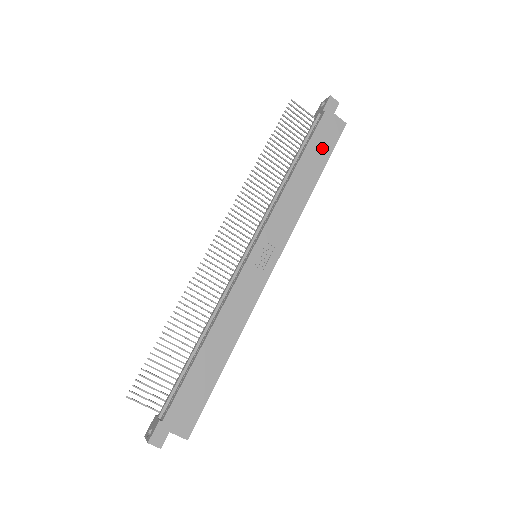
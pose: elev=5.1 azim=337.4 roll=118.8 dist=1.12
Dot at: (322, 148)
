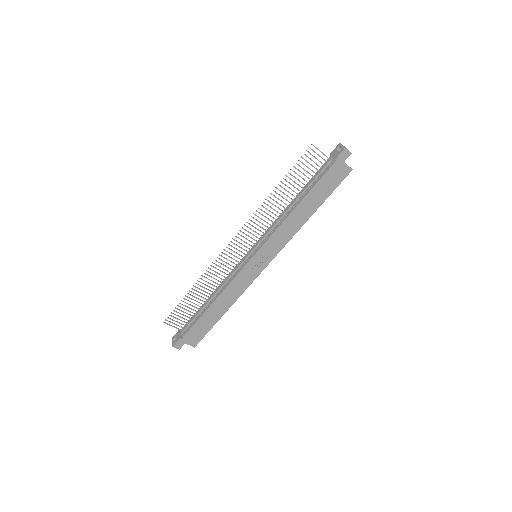
Dot at: (325, 189)
